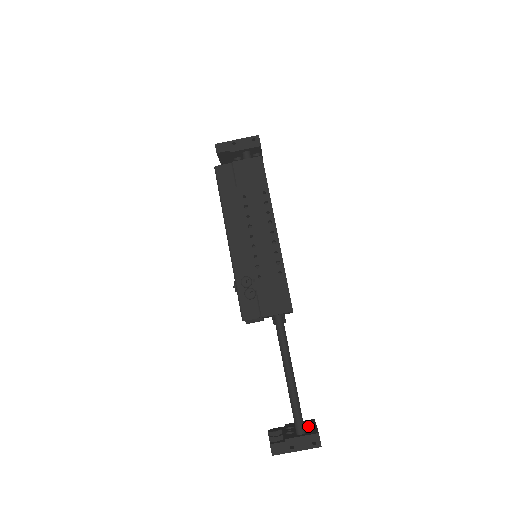
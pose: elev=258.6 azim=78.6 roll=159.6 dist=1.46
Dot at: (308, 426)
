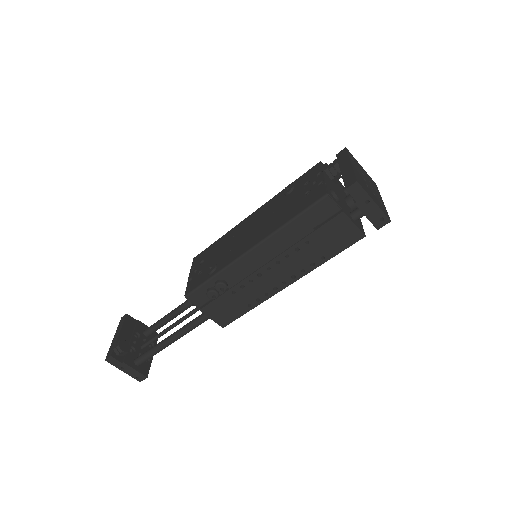
Dot at: occluded
